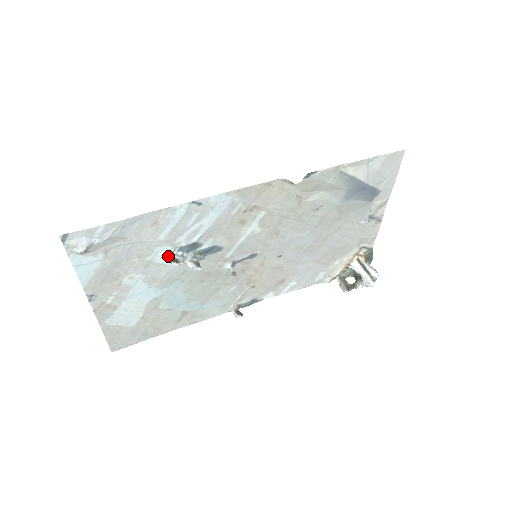
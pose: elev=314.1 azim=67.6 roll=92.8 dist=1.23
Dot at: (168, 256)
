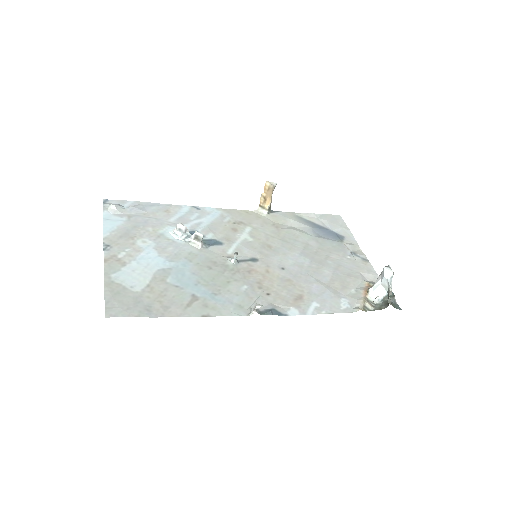
Dot at: (176, 228)
